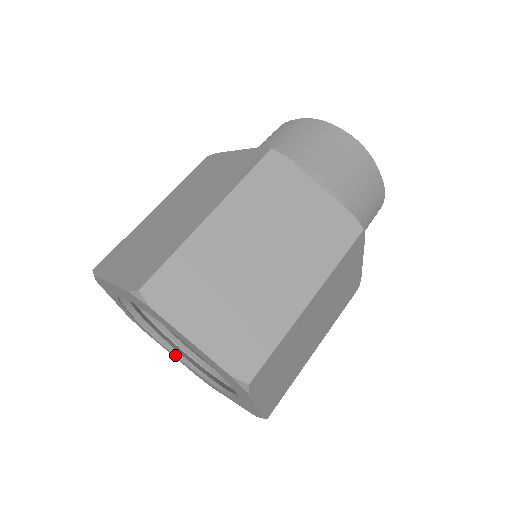
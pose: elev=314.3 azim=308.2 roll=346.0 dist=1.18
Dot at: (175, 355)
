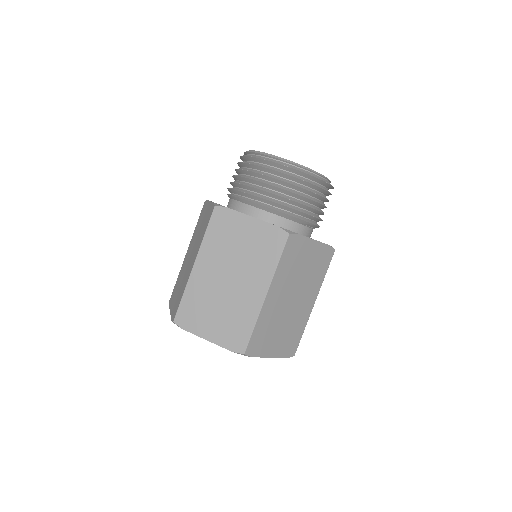
Dot at: occluded
